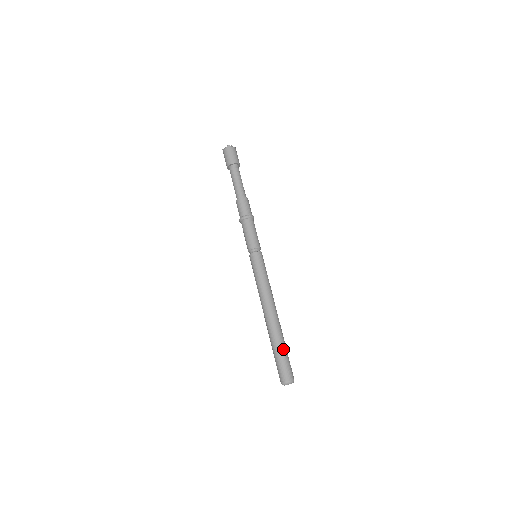
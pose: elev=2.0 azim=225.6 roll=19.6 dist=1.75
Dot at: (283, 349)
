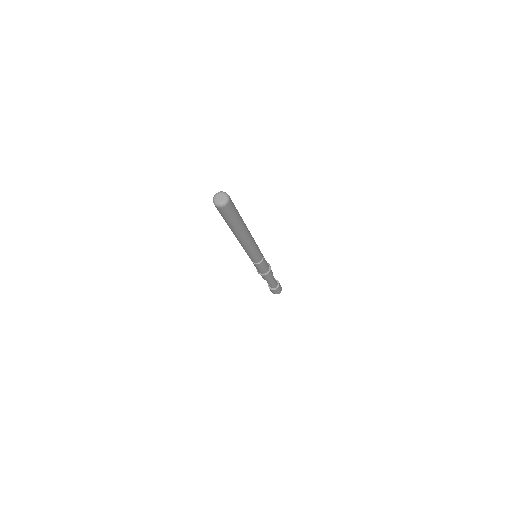
Dot at: occluded
